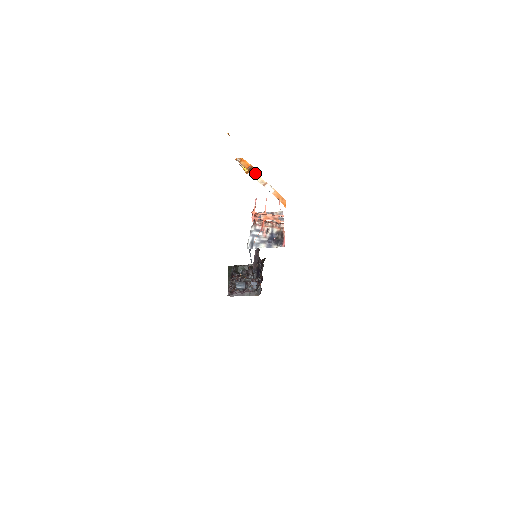
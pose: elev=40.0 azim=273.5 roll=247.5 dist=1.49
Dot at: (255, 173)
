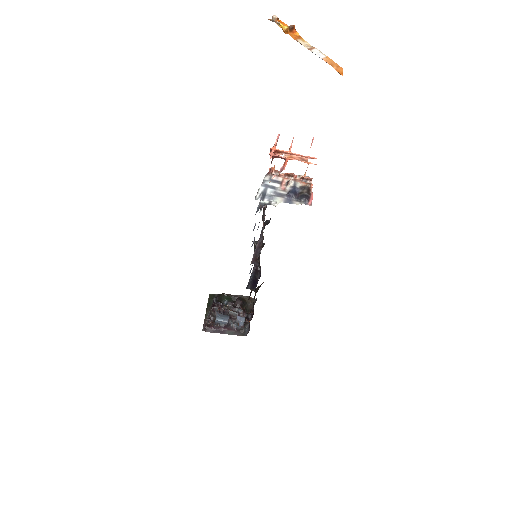
Dot at: (298, 36)
